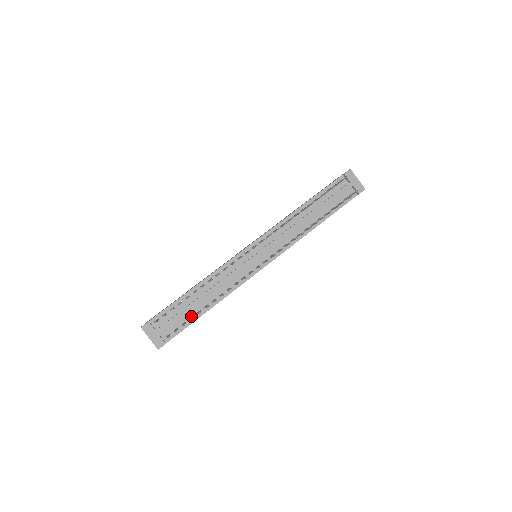
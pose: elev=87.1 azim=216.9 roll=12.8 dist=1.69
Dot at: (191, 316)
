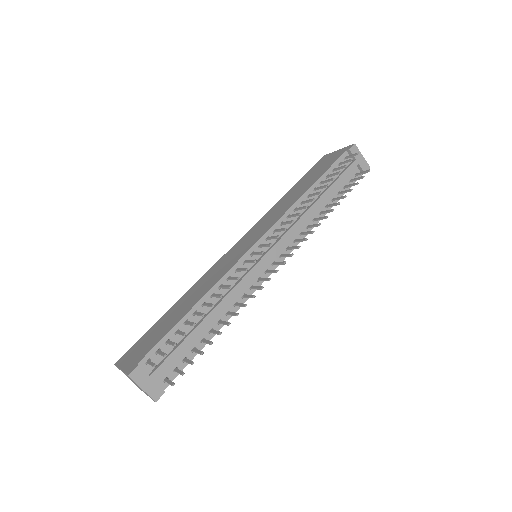
Dot at: (193, 347)
